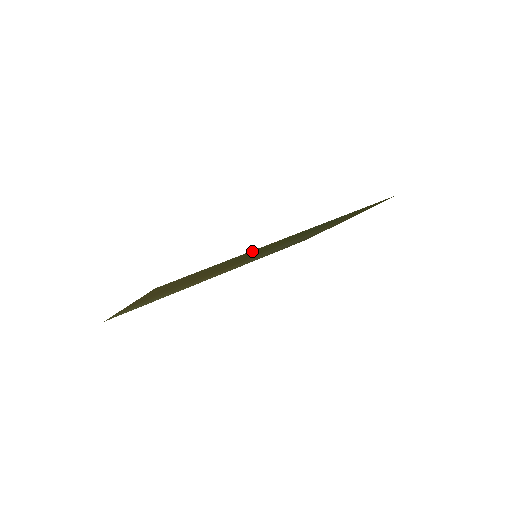
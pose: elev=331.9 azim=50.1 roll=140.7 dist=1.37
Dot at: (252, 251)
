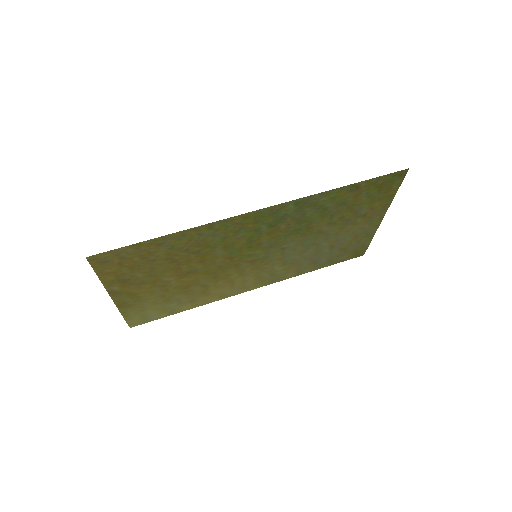
Dot at: (200, 230)
